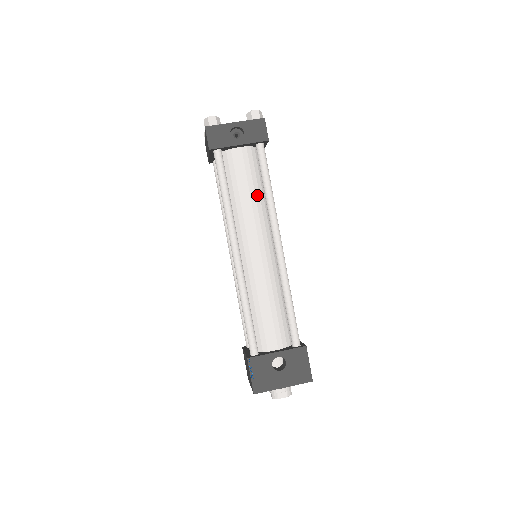
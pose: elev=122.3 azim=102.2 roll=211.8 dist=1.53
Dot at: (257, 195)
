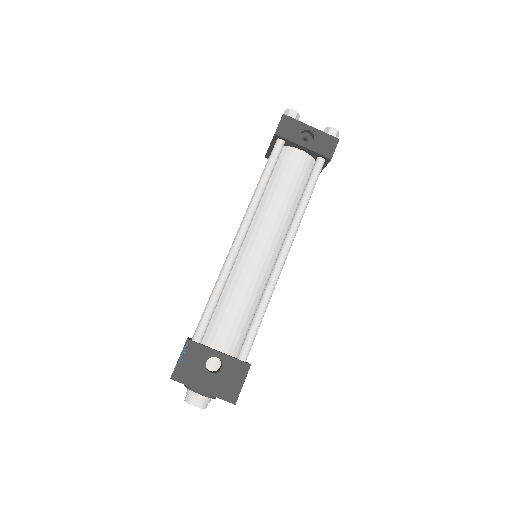
Dot at: (292, 200)
